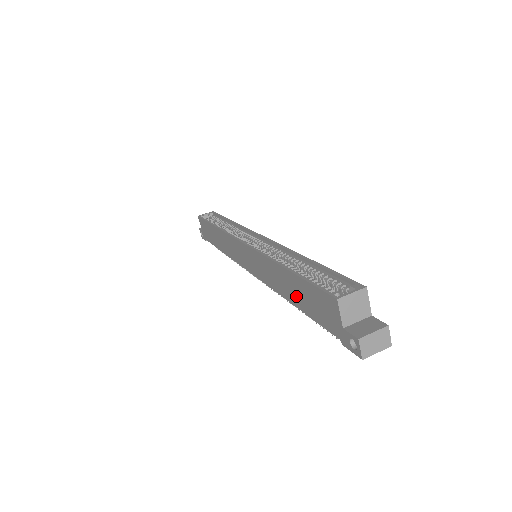
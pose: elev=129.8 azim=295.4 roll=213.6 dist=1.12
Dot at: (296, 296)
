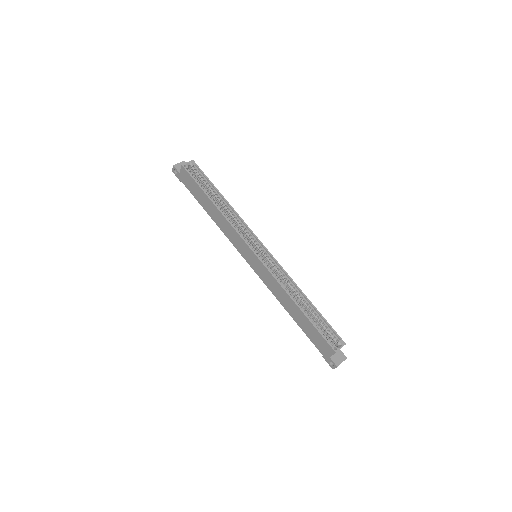
Dot at: (299, 320)
